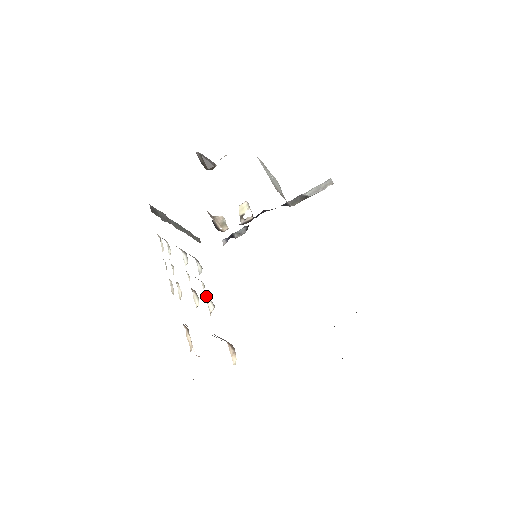
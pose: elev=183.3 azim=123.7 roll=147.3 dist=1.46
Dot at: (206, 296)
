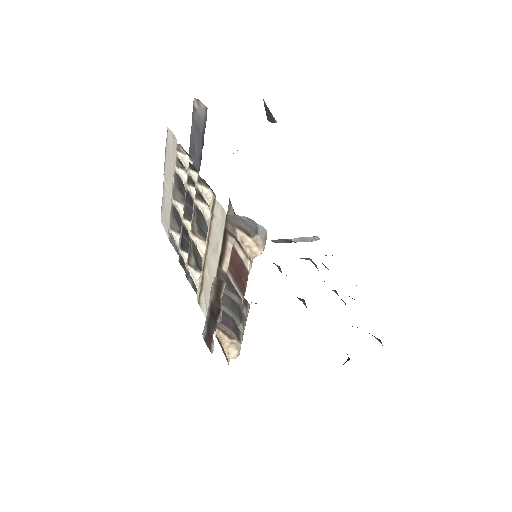
Dot at: (192, 268)
